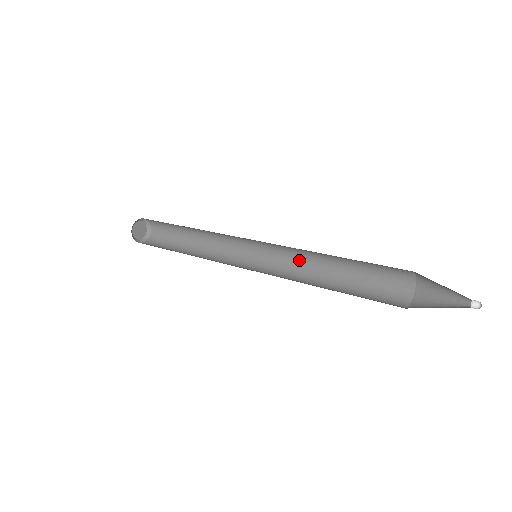
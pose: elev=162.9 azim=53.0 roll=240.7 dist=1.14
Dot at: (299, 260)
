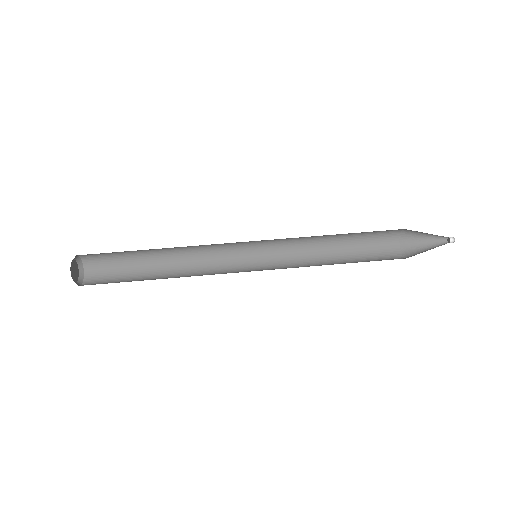
Dot at: occluded
